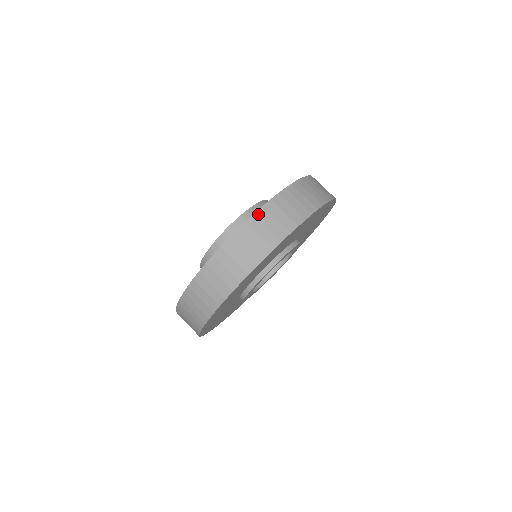
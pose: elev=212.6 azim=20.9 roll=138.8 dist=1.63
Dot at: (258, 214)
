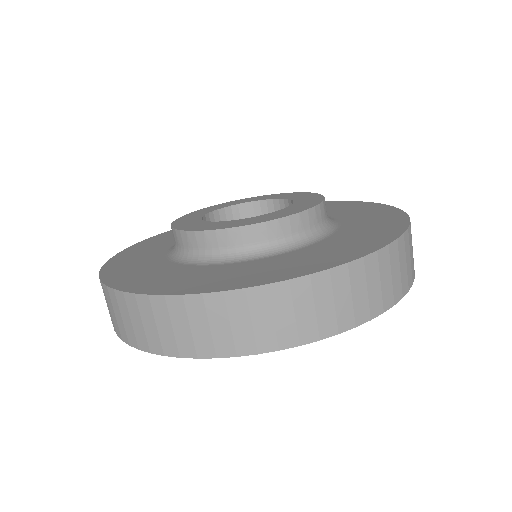
Dot at: (187, 300)
